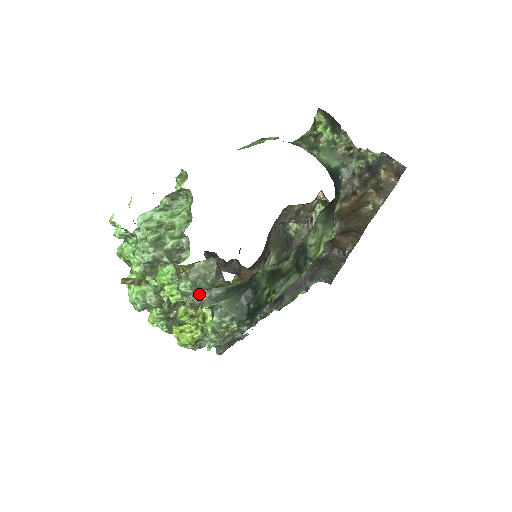
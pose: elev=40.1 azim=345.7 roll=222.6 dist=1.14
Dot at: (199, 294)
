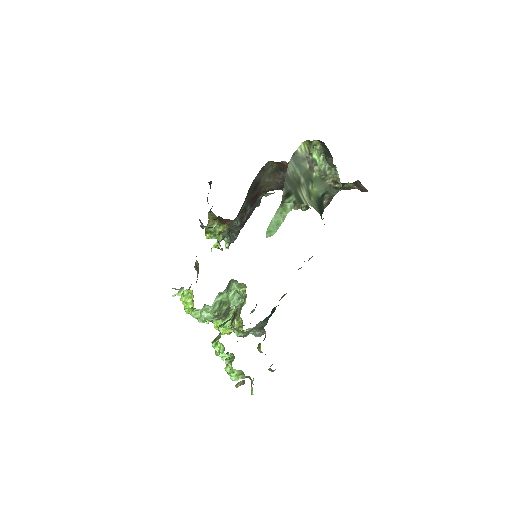
Dot at: (247, 334)
